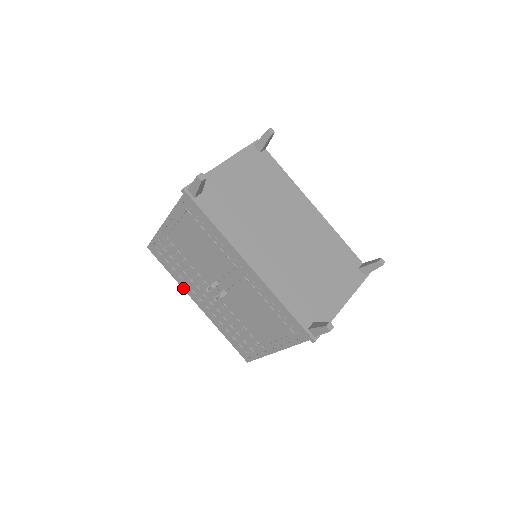
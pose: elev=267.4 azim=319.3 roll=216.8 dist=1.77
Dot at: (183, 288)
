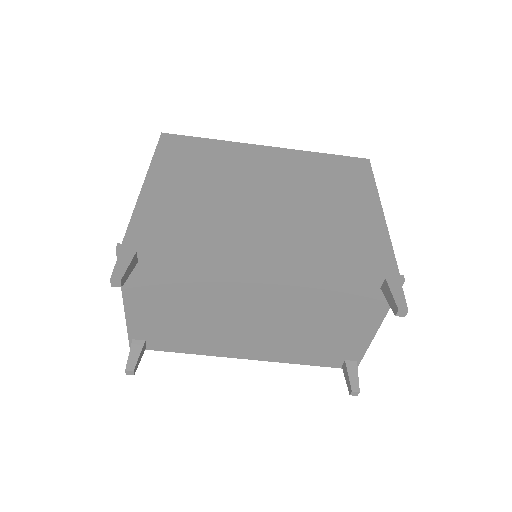
Dot at: occluded
